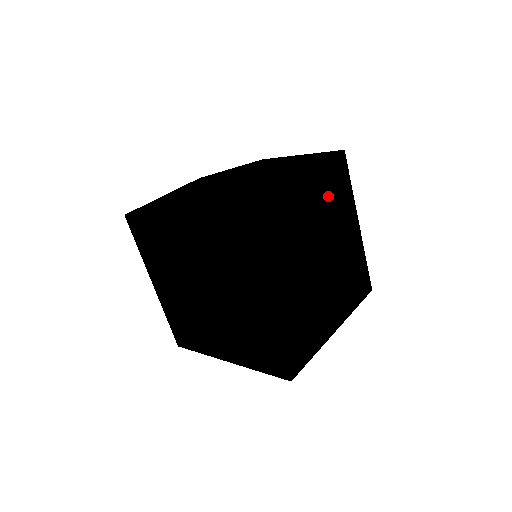
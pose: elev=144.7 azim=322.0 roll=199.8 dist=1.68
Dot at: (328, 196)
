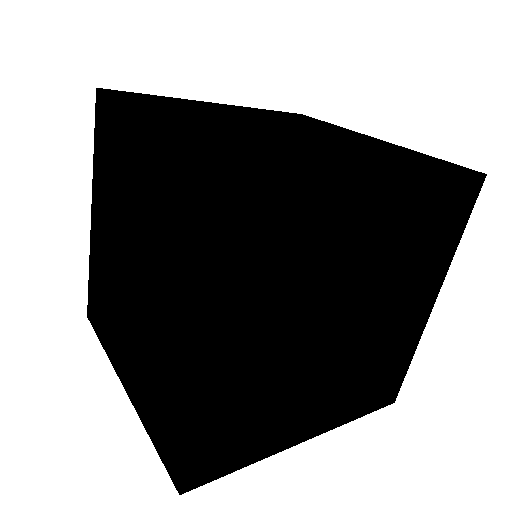
Dot at: occluded
